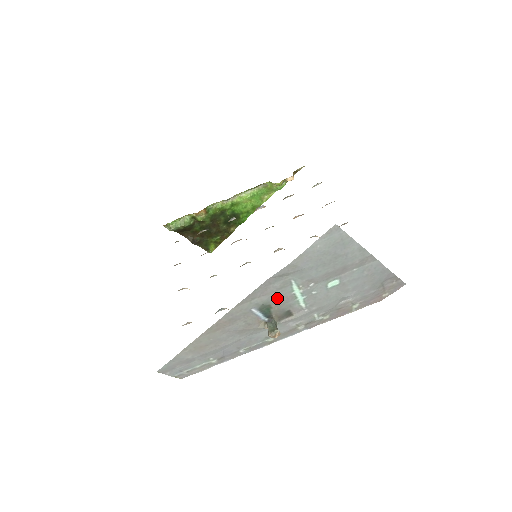
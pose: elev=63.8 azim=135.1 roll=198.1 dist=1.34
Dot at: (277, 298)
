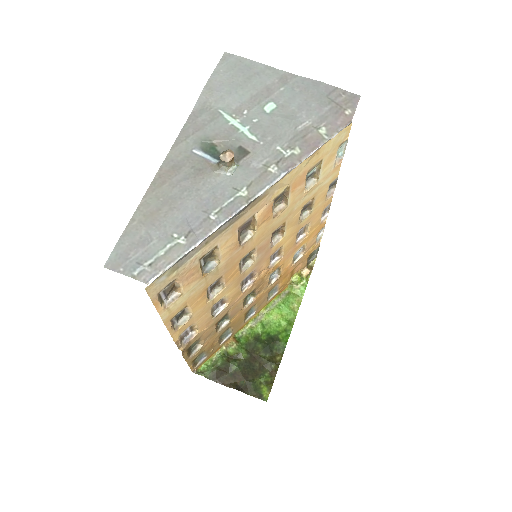
Dot at: (215, 132)
